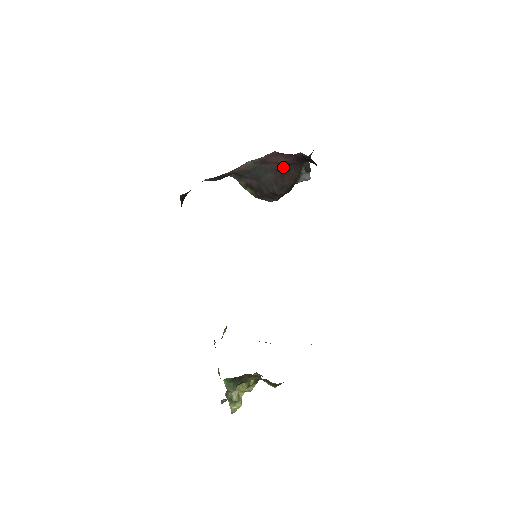
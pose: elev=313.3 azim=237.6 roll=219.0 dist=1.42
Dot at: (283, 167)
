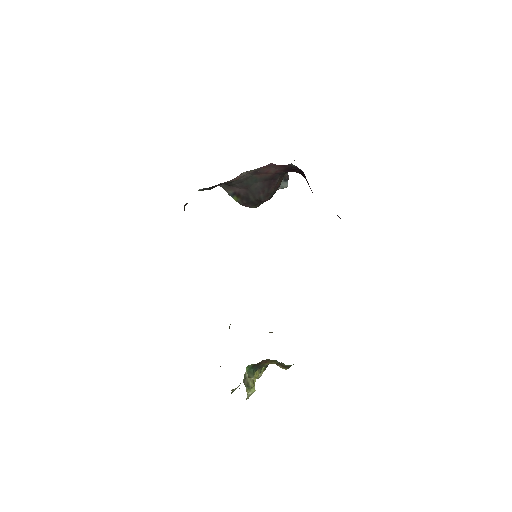
Dot at: (271, 177)
